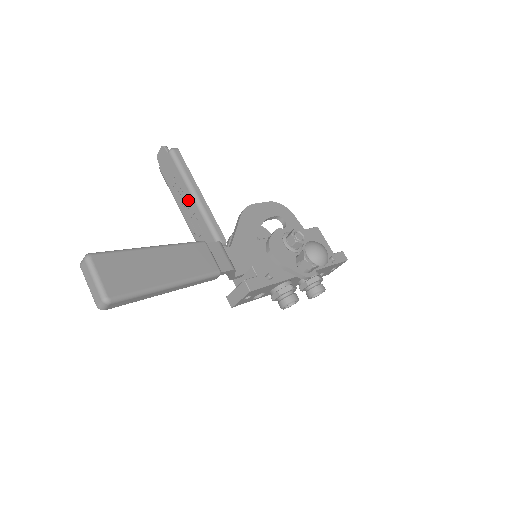
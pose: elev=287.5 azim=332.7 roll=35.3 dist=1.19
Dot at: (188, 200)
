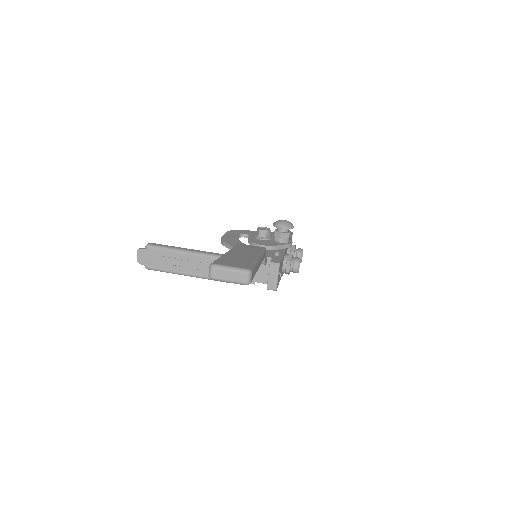
Dot at: (188, 260)
